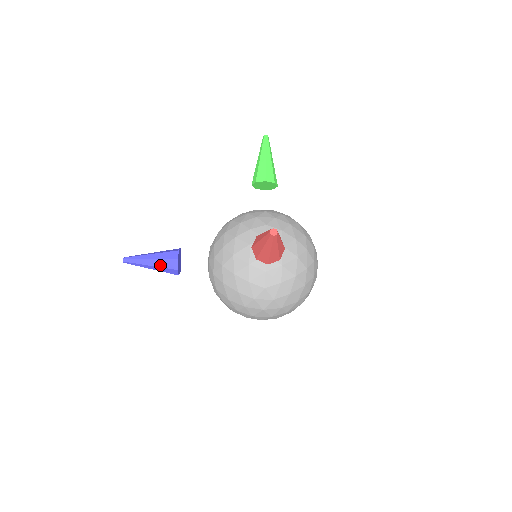
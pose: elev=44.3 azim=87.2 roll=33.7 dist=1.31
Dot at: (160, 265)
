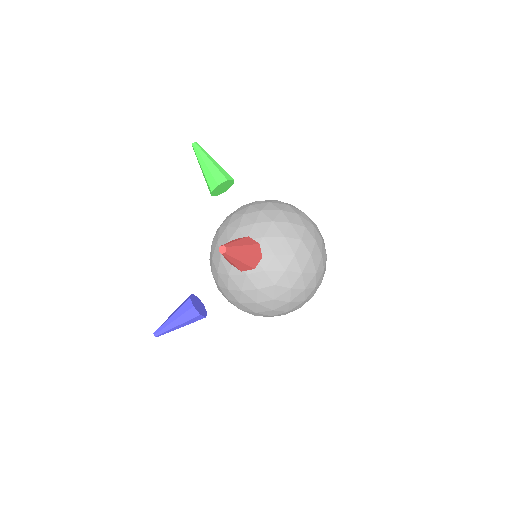
Dot at: (184, 320)
